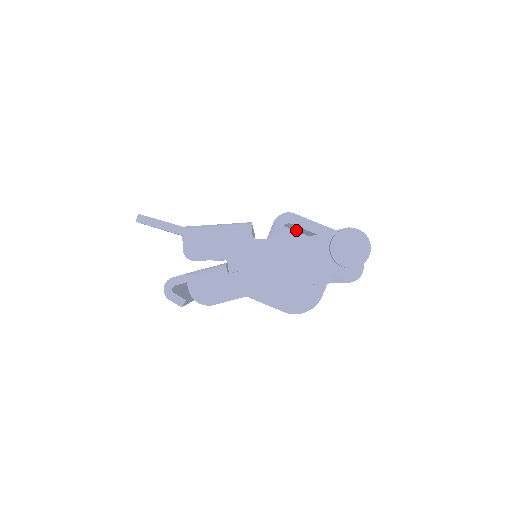
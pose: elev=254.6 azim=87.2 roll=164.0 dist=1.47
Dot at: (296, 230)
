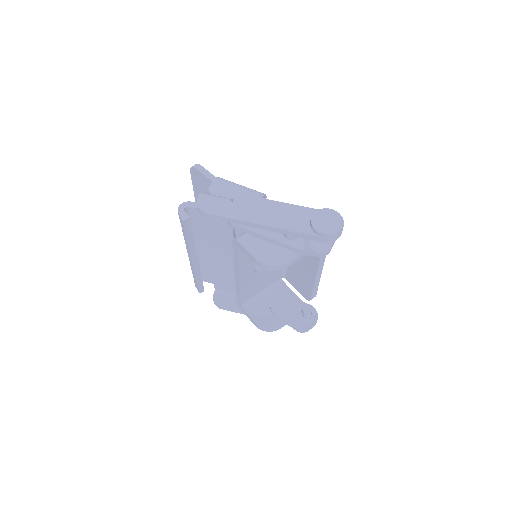
Dot at: occluded
